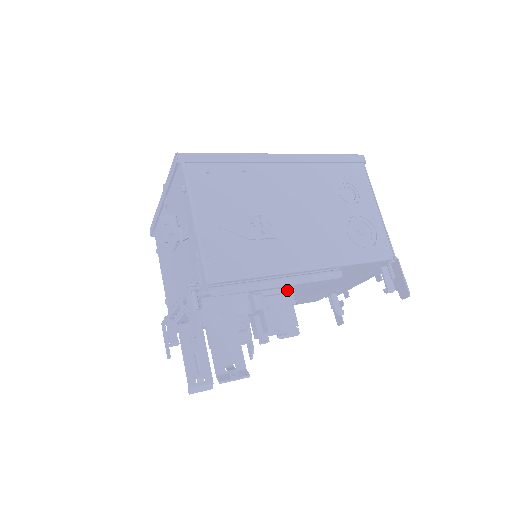
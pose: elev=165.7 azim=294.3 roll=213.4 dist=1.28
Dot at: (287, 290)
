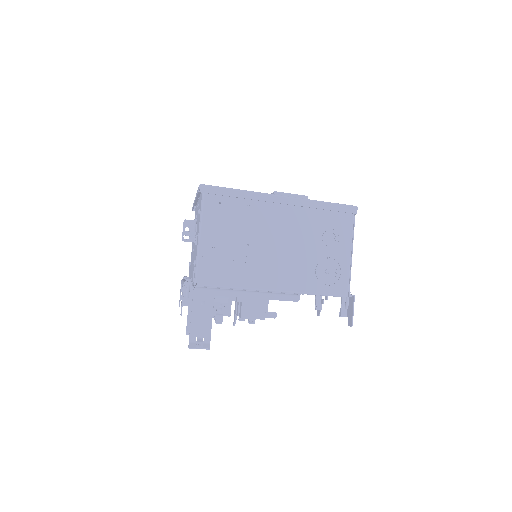
Dot at: occluded
